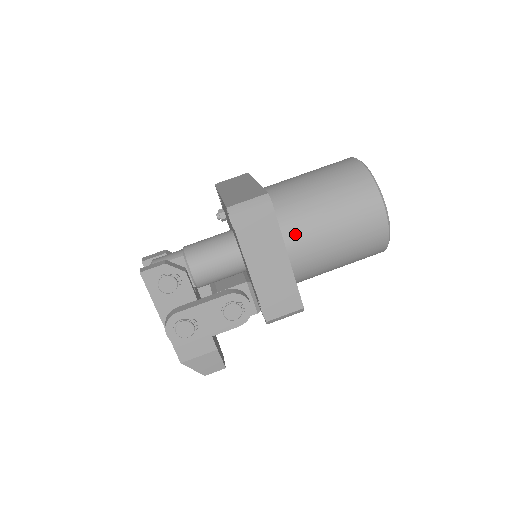
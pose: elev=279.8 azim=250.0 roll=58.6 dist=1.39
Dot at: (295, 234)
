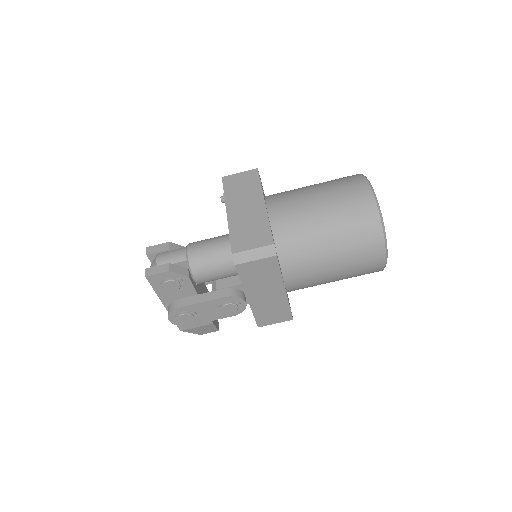
Dot at: (295, 268)
